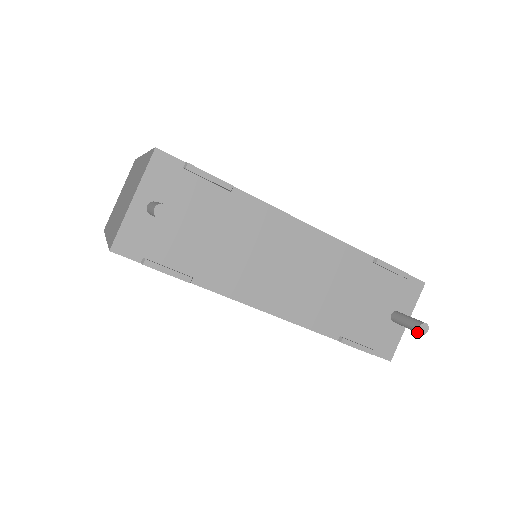
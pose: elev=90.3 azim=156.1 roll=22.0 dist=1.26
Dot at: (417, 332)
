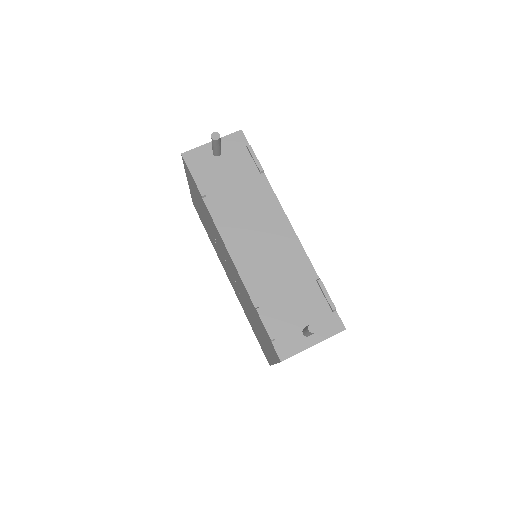
Dot at: (307, 329)
